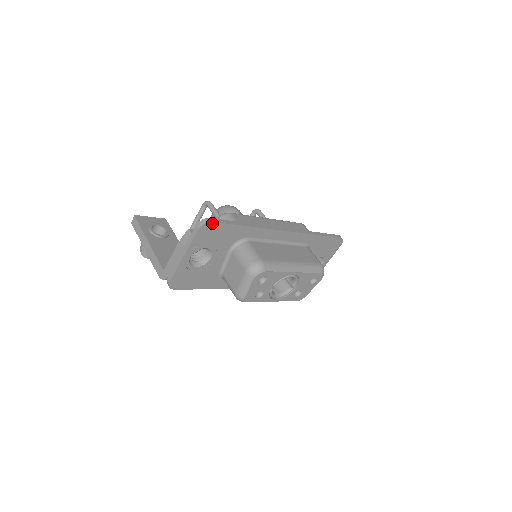
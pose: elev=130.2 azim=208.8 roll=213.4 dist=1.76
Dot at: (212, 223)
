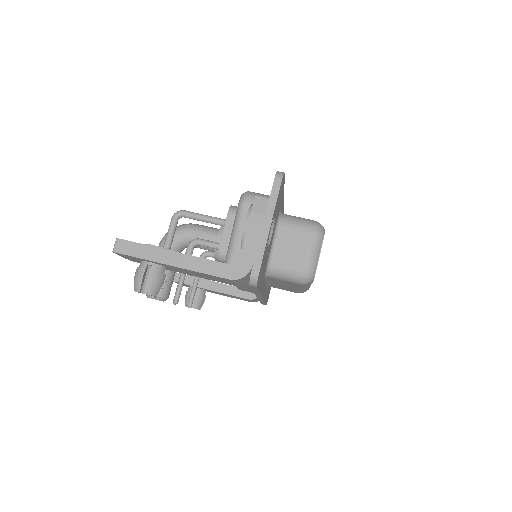
Dot at: (283, 176)
